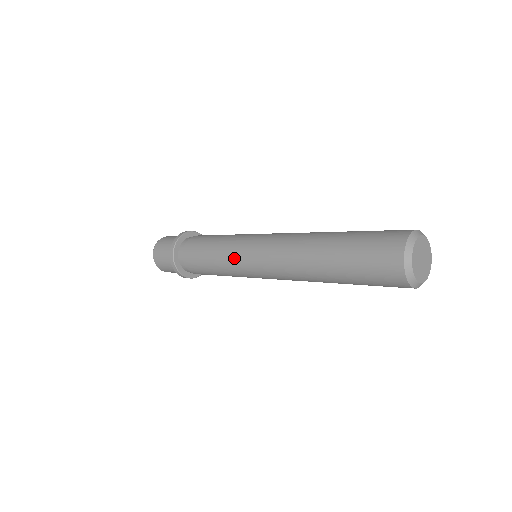
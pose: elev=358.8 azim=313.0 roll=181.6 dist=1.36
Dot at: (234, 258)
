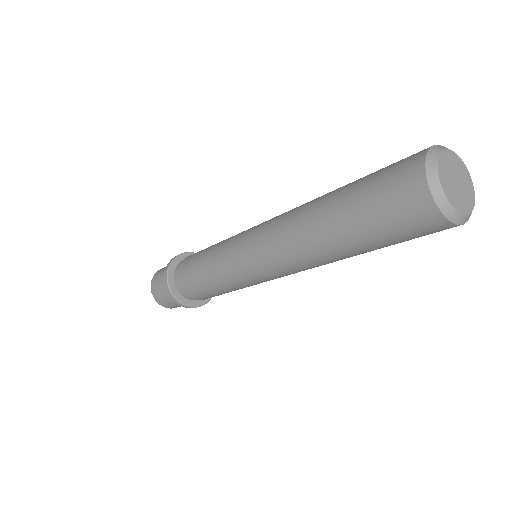
Dot at: (230, 241)
